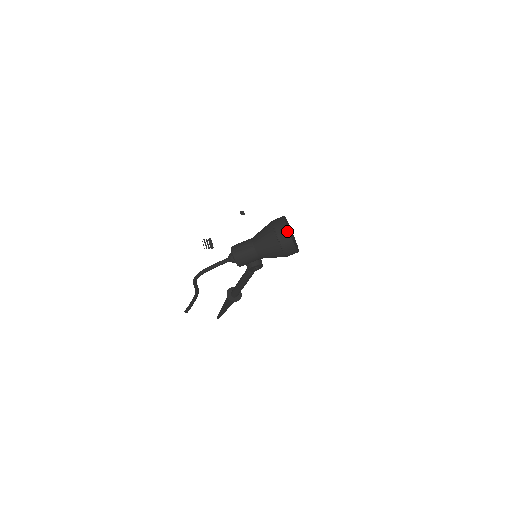
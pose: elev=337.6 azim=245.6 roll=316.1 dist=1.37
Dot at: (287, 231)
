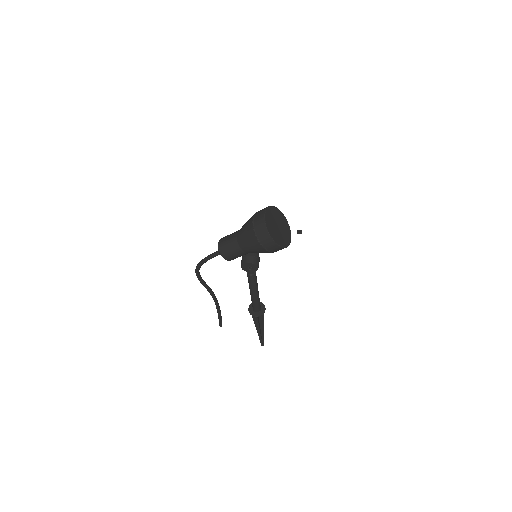
Dot at: (263, 218)
